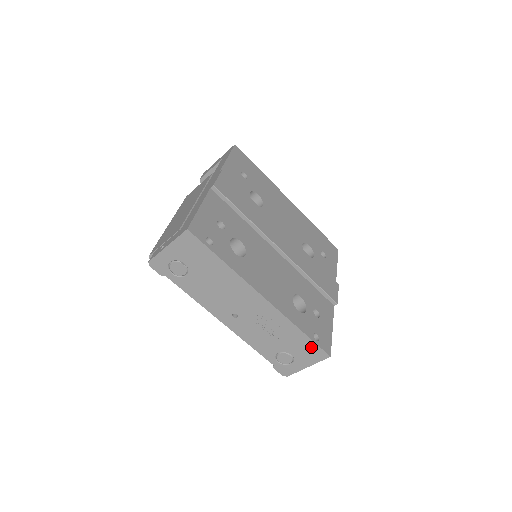
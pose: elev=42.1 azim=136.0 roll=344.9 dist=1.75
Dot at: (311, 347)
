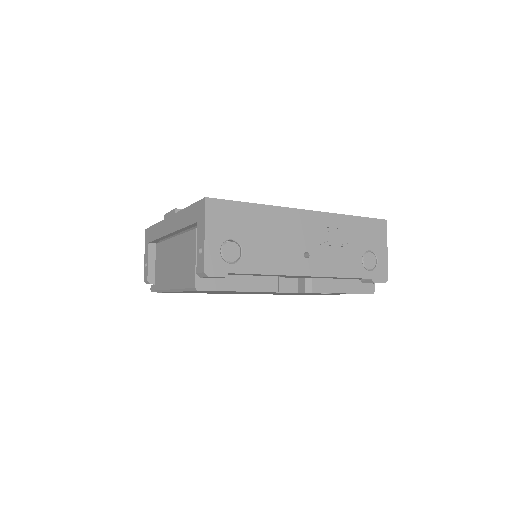
Dot at: (370, 225)
